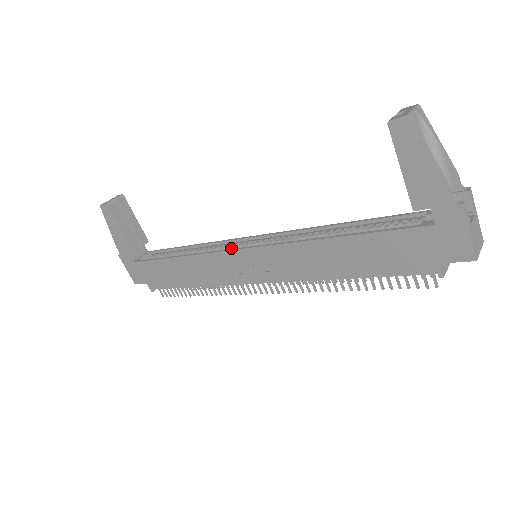
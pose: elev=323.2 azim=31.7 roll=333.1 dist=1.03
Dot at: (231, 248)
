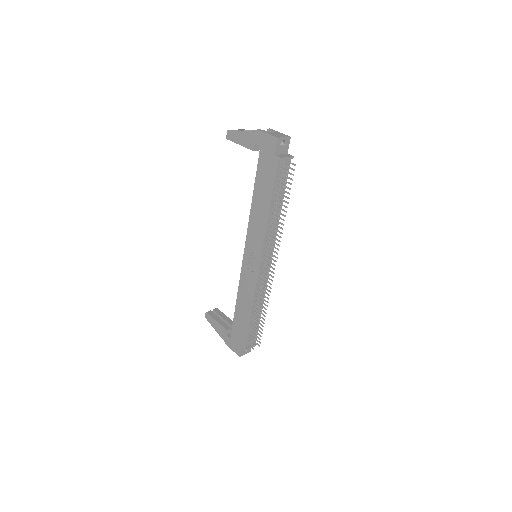
Dot at: occluded
